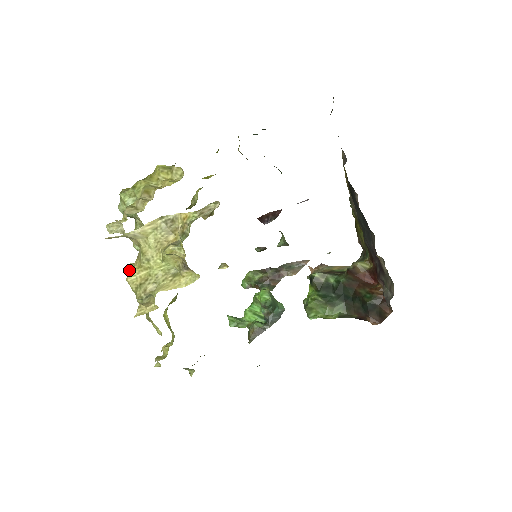
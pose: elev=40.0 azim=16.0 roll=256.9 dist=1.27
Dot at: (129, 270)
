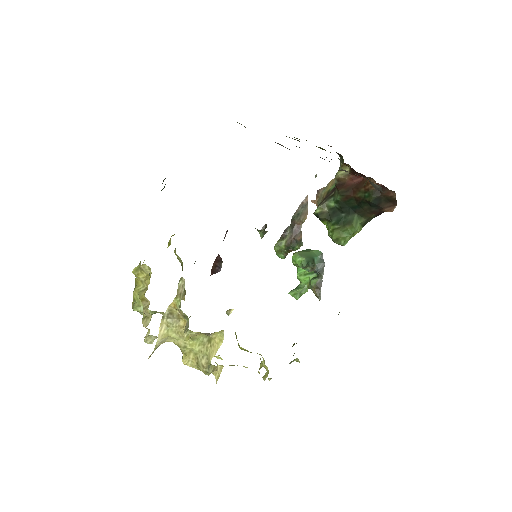
Dot at: (182, 361)
